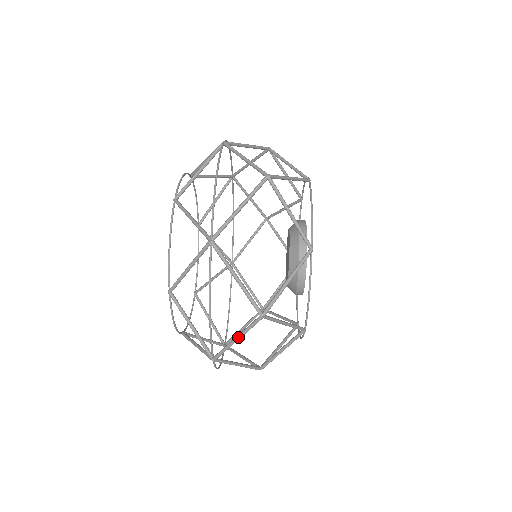
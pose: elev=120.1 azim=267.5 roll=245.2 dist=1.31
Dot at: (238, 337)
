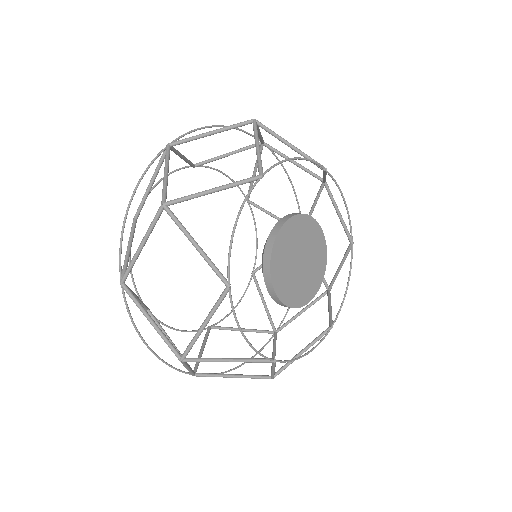
Dot at: (142, 240)
